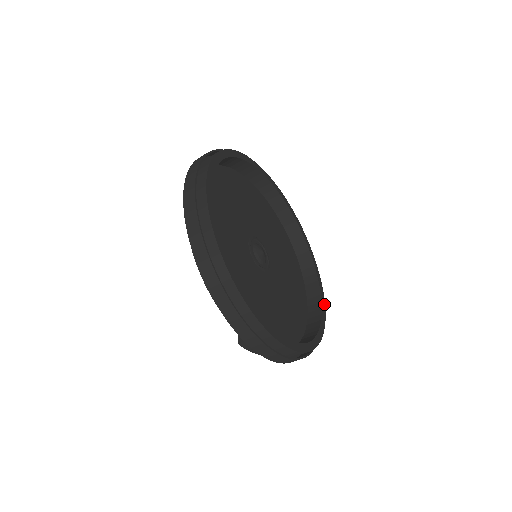
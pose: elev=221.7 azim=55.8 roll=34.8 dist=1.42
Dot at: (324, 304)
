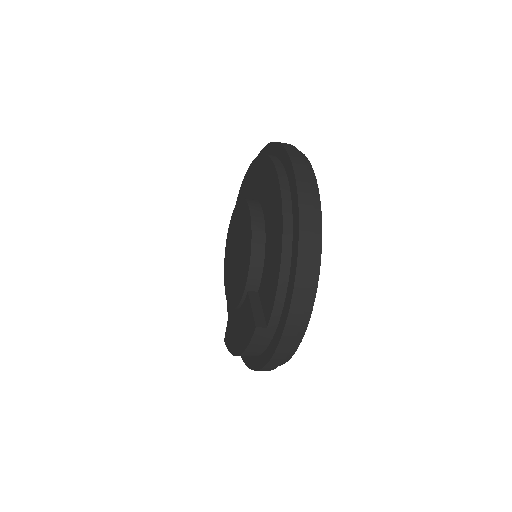
Dot at: occluded
